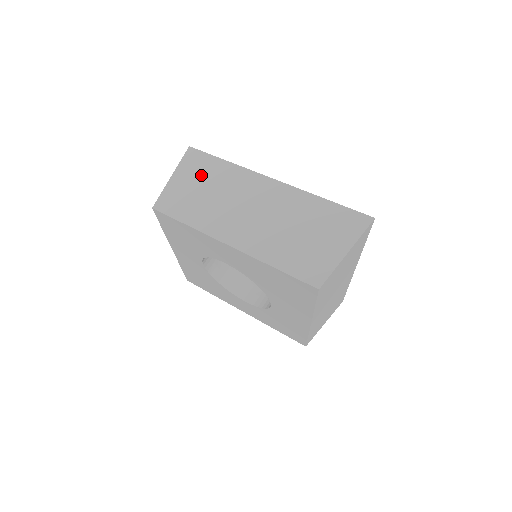
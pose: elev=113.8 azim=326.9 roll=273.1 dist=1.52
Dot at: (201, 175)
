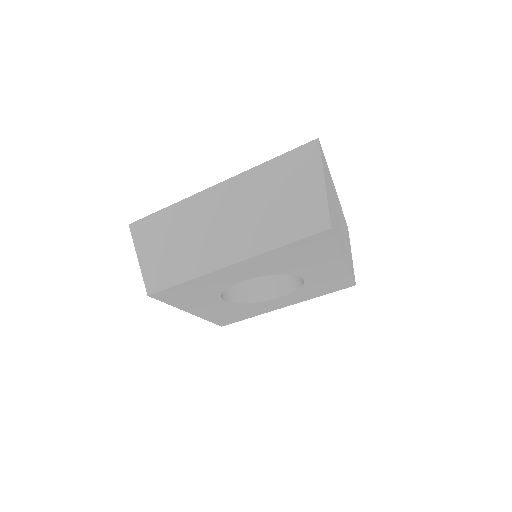
Dot at: (159, 236)
